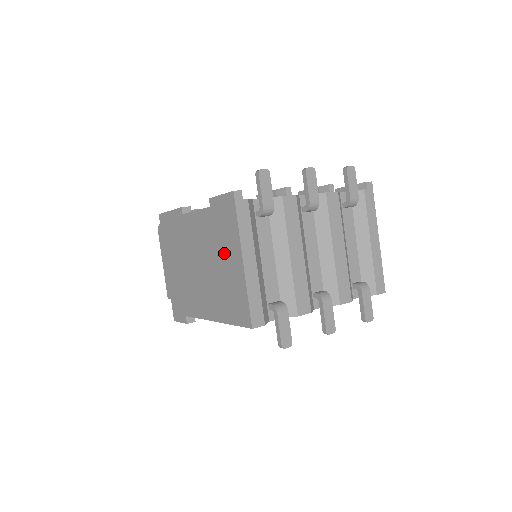
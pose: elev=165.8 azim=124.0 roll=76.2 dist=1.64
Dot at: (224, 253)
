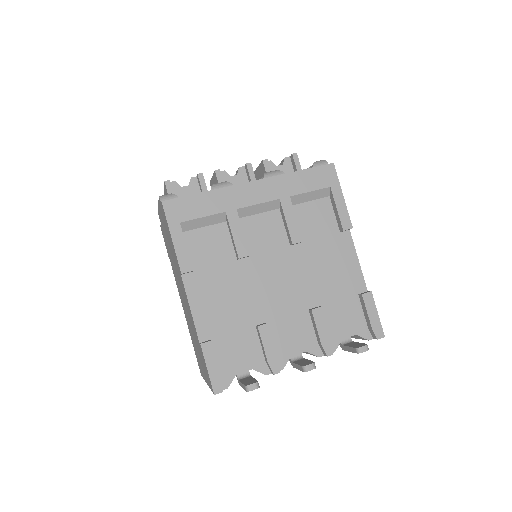
Dot at: (199, 355)
